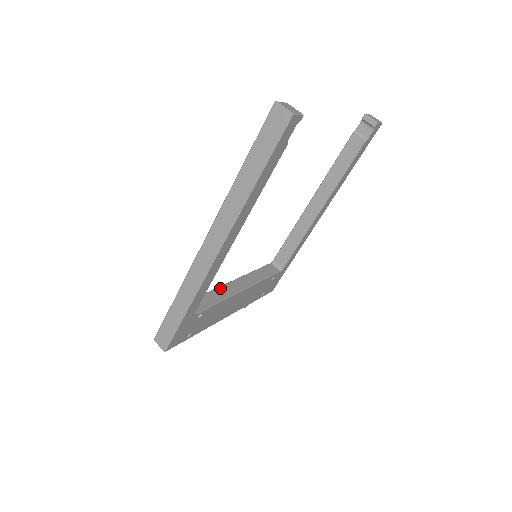
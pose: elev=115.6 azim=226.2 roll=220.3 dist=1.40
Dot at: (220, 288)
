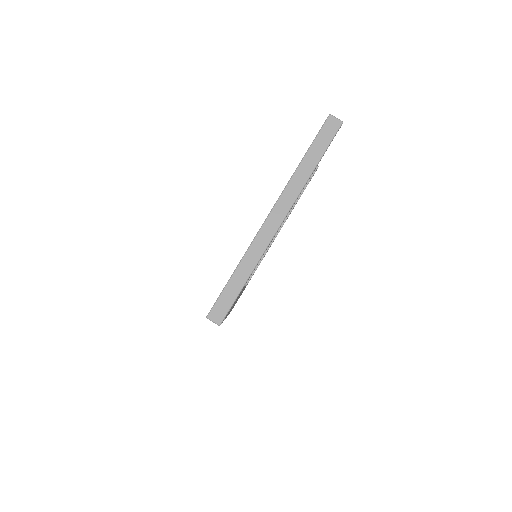
Dot at: occluded
